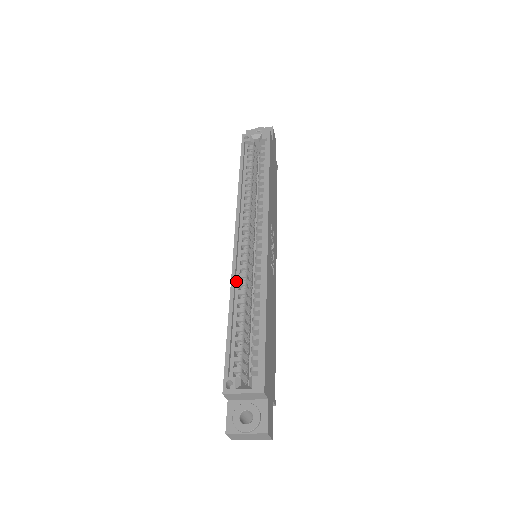
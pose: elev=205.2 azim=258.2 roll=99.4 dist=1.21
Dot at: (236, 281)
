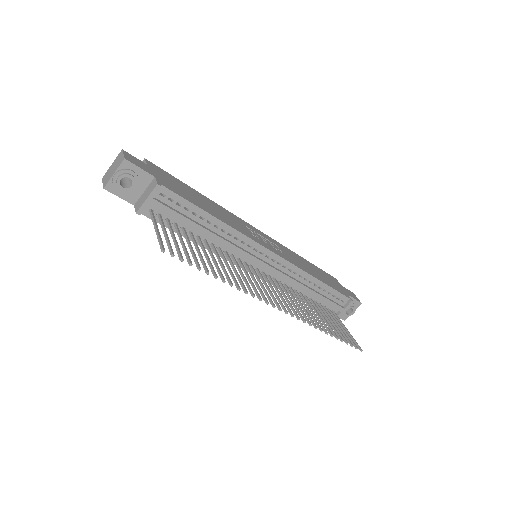
Dot at: occluded
